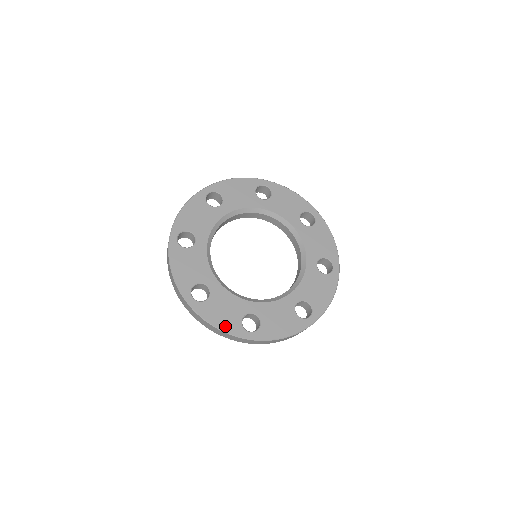
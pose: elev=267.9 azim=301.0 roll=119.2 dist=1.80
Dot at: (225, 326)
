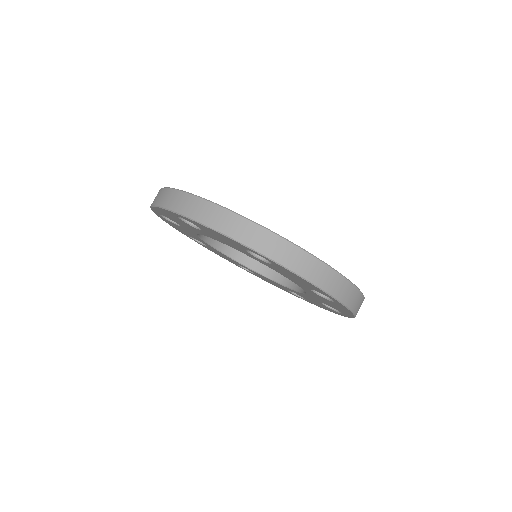
Dot at: occluded
